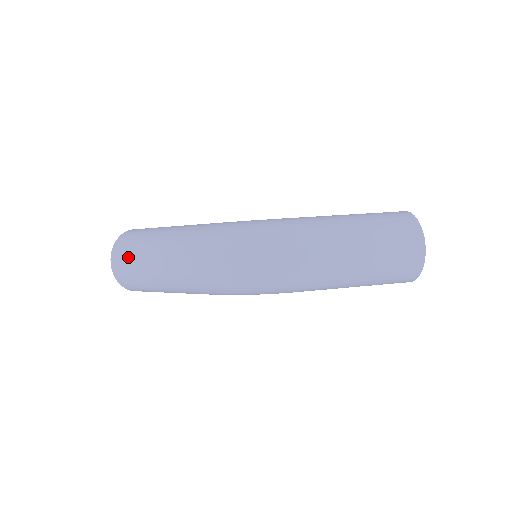
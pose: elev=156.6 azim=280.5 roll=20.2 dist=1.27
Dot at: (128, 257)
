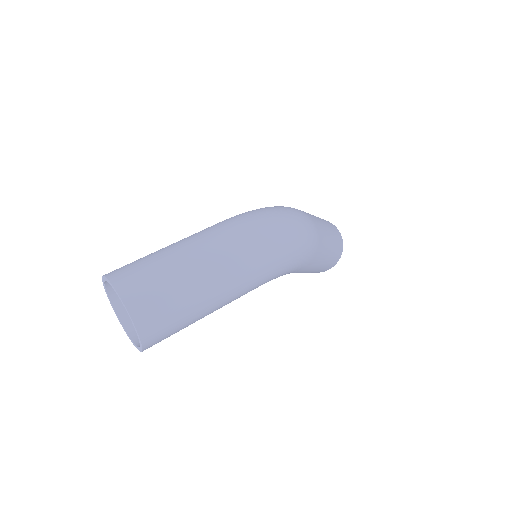
Dot at: (151, 275)
